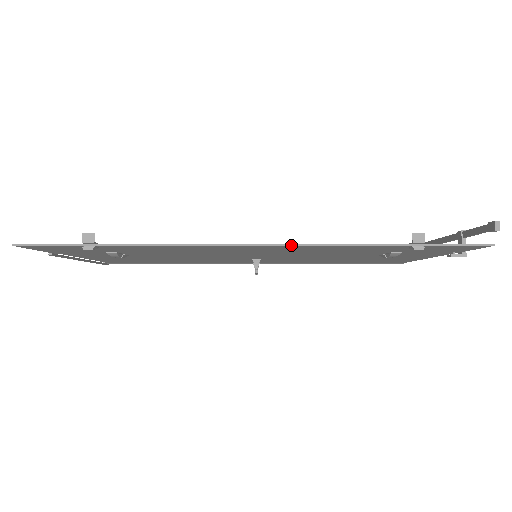
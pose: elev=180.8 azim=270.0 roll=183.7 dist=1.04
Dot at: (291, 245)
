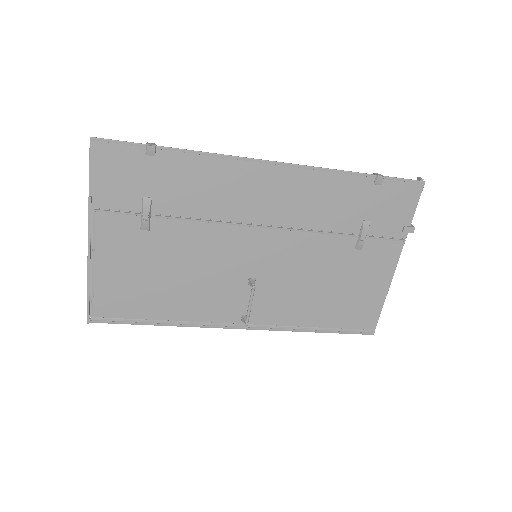
Dot at: (298, 165)
